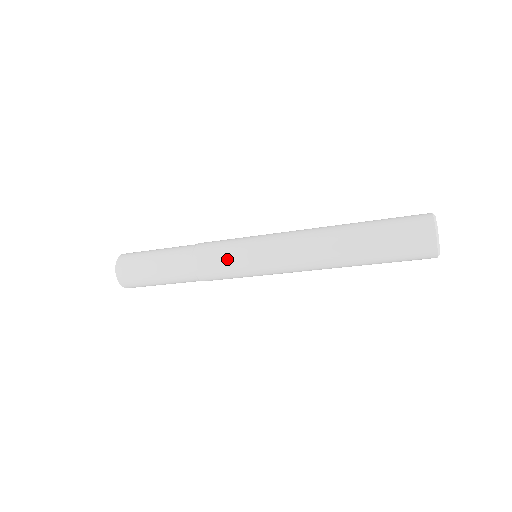
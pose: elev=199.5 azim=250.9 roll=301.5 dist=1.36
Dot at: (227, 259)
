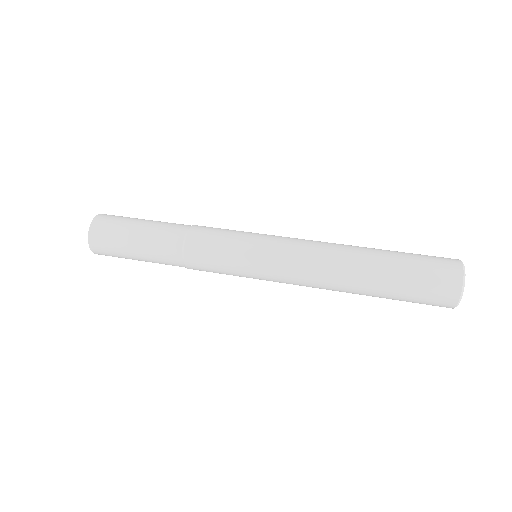
Dot at: (226, 274)
